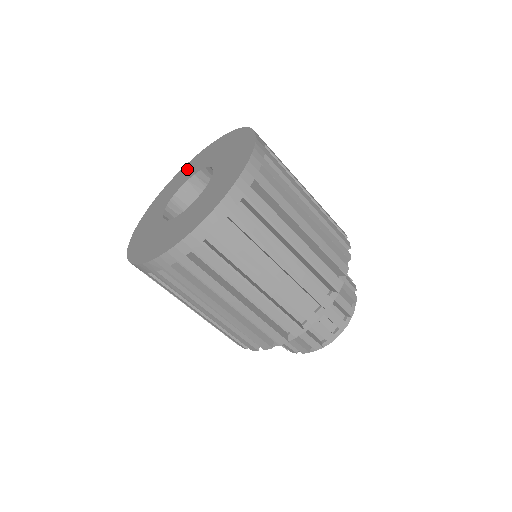
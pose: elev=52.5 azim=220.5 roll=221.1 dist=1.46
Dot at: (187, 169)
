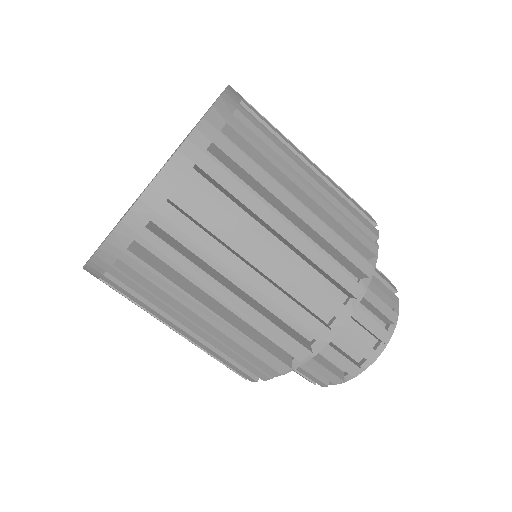
Dot at: occluded
